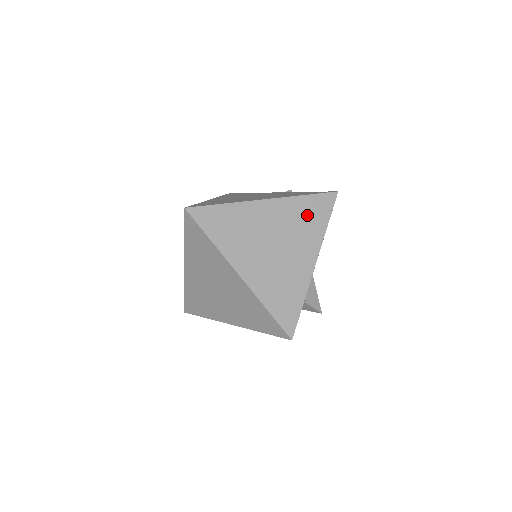
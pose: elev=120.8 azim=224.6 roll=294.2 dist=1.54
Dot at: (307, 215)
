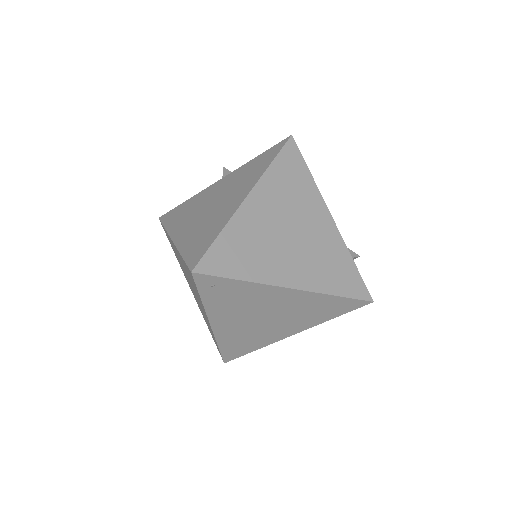
Dot at: (290, 180)
